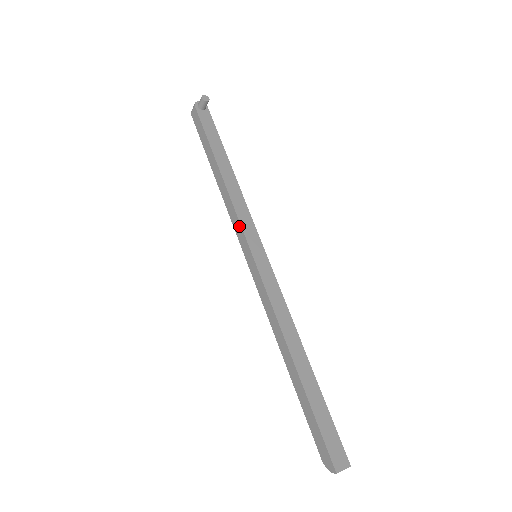
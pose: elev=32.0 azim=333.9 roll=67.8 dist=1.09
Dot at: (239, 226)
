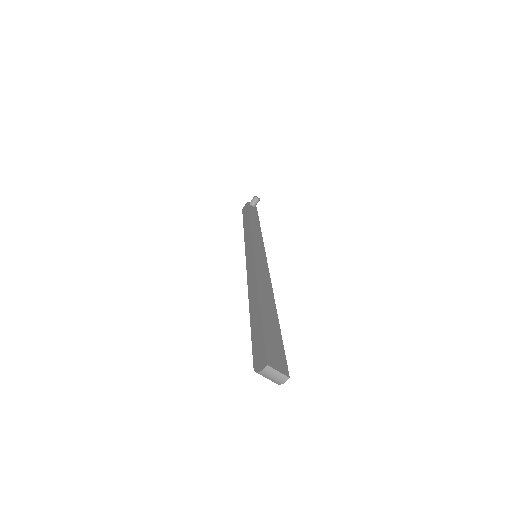
Dot at: (250, 238)
